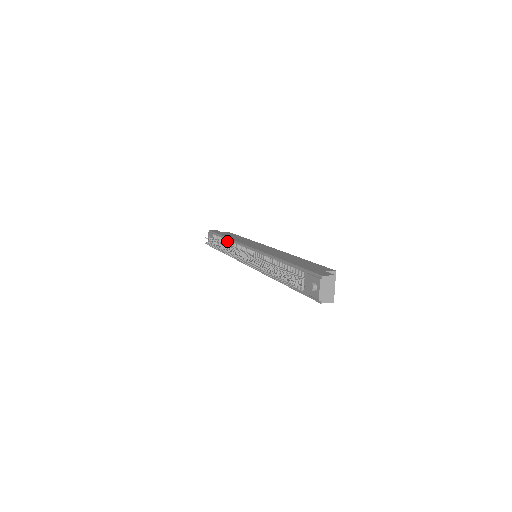
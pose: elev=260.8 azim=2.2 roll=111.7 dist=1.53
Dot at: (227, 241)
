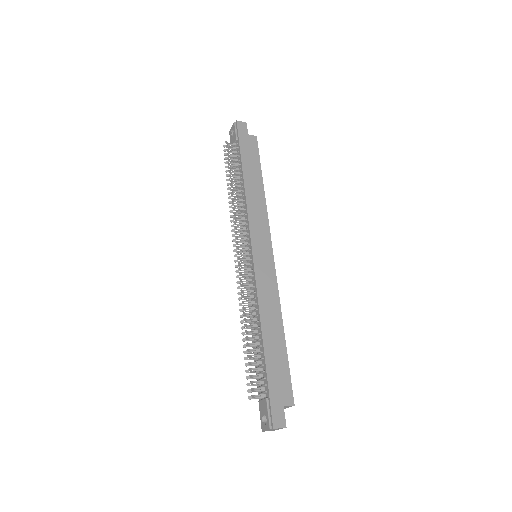
Dot at: (242, 187)
